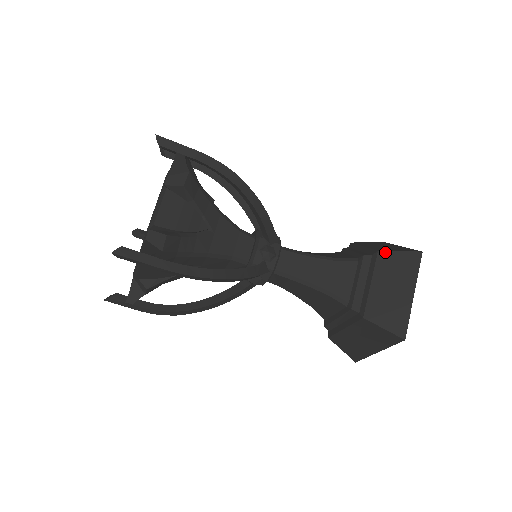
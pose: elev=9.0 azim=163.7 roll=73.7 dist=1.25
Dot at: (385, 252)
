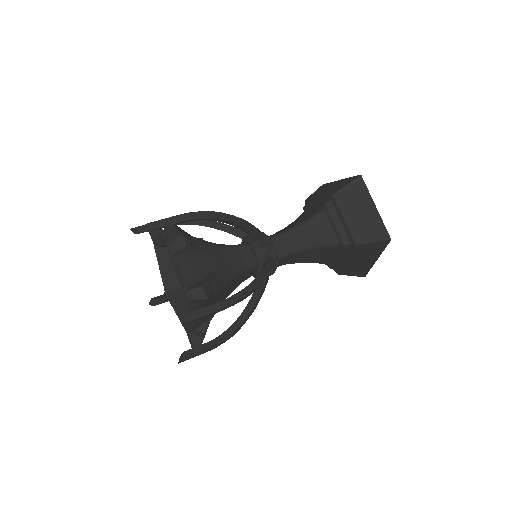
Dot at: (338, 192)
